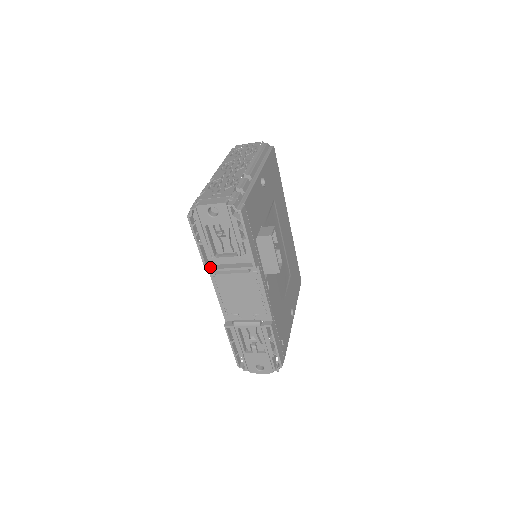
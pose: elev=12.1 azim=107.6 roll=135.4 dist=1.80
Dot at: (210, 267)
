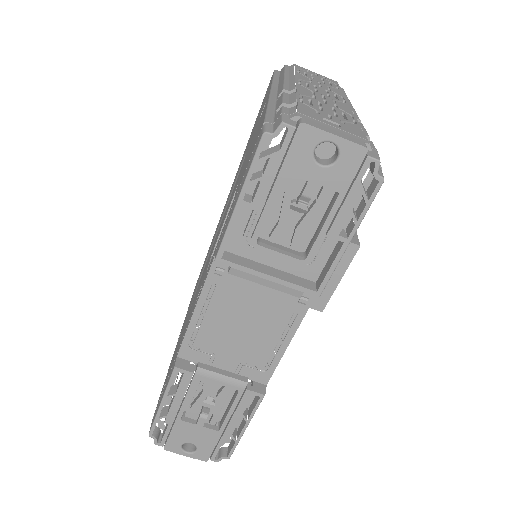
Dot at: (227, 255)
